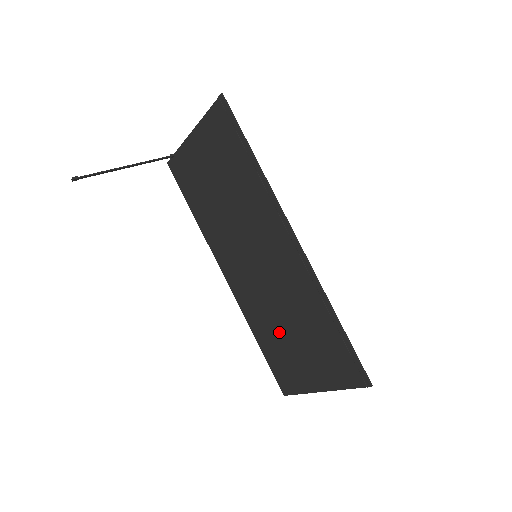
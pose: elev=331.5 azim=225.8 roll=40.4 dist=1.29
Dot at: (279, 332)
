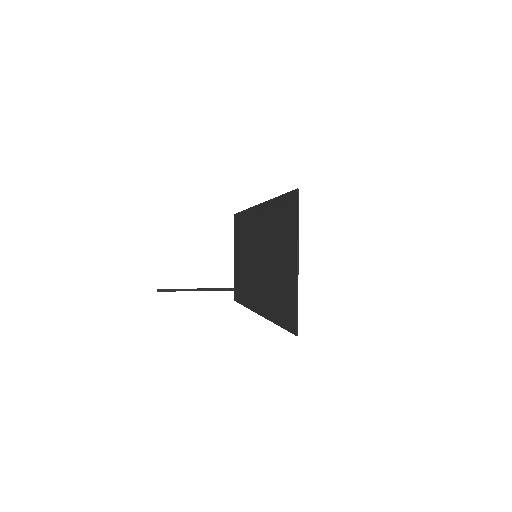
Dot at: (275, 280)
